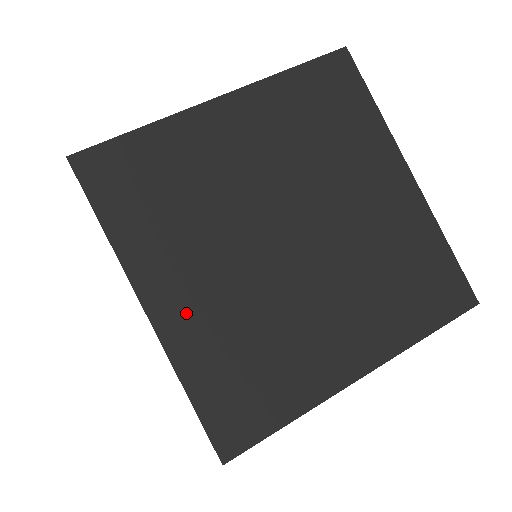
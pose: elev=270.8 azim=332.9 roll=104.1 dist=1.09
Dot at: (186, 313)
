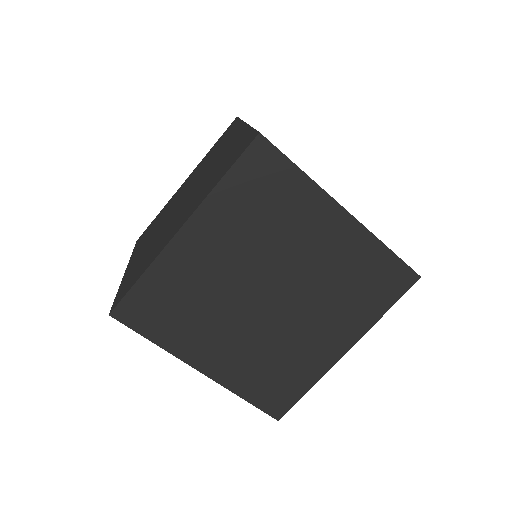
Dot at: (224, 364)
